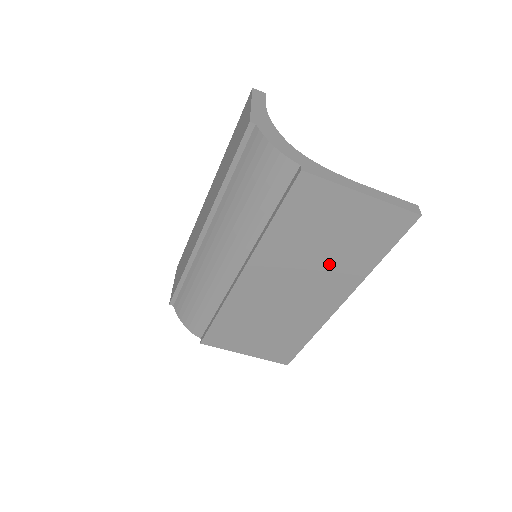
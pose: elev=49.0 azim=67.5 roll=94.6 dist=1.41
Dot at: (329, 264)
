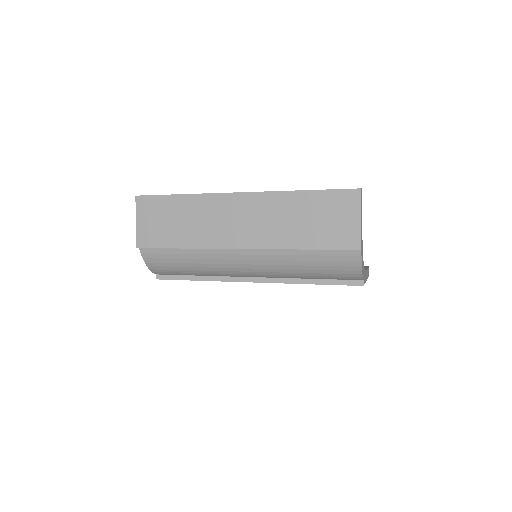
Dot at: occluded
